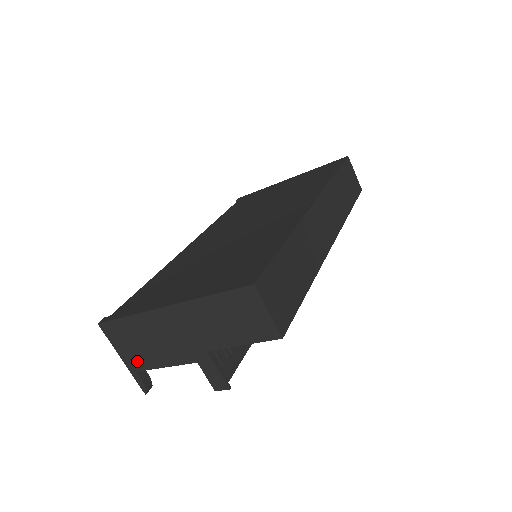
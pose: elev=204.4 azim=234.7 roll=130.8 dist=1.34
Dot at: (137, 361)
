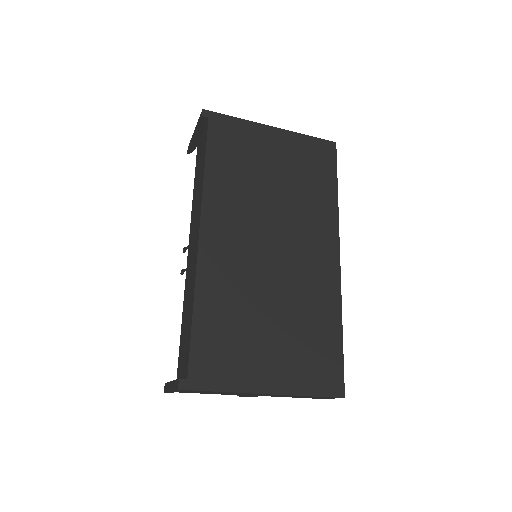
Dot at: (187, 392)
